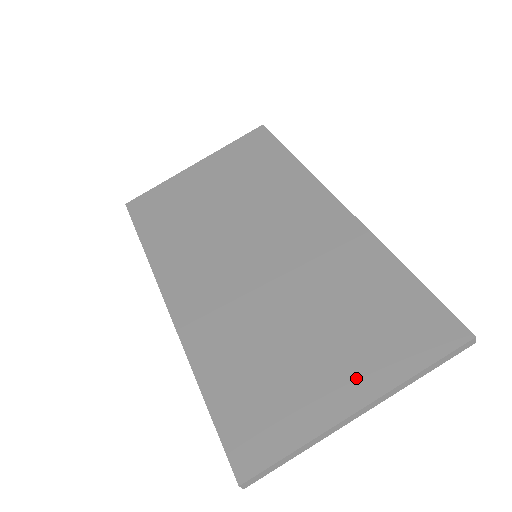
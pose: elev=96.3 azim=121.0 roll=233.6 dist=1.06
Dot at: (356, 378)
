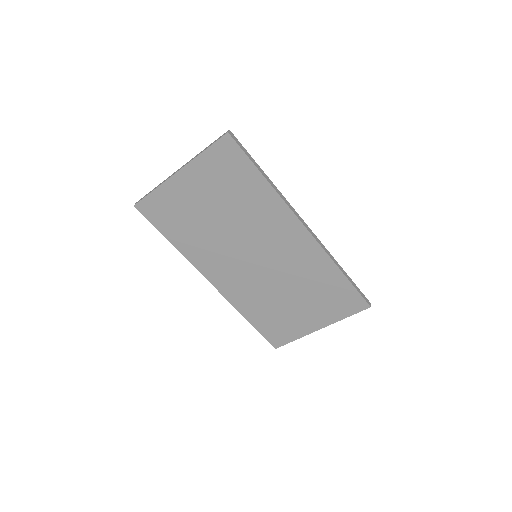
Dot at: (319, 319)
